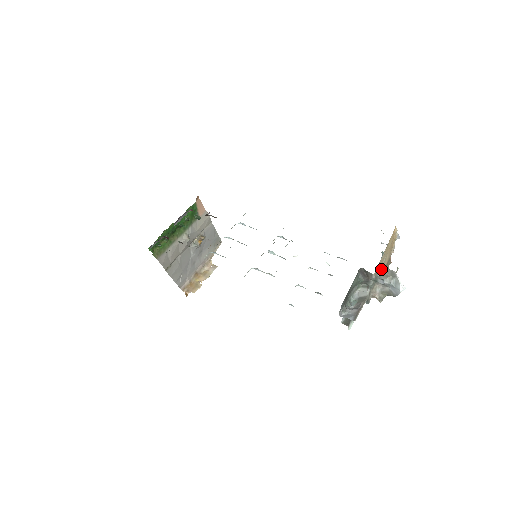
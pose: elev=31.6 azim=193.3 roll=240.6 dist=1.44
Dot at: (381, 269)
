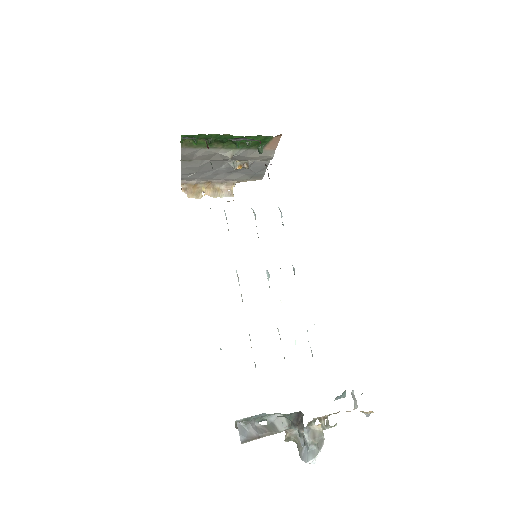
Dot at: (318, 425)
